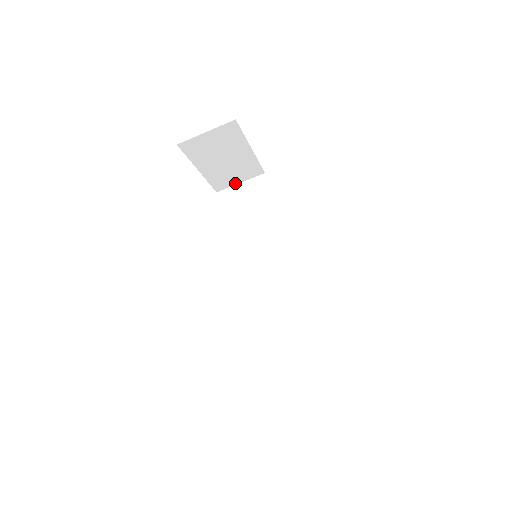
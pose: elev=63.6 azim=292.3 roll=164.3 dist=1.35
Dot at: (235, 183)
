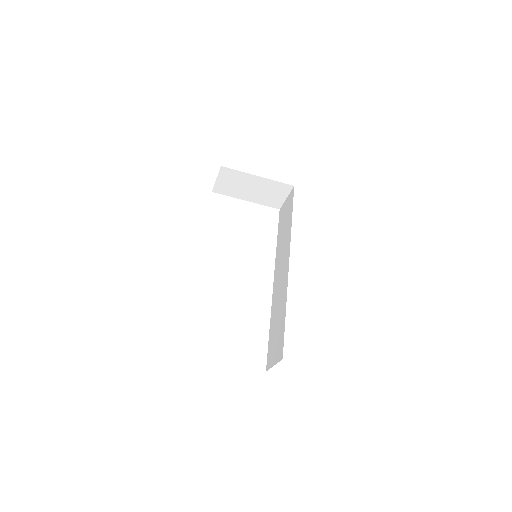
Dot at: (283, 200)
